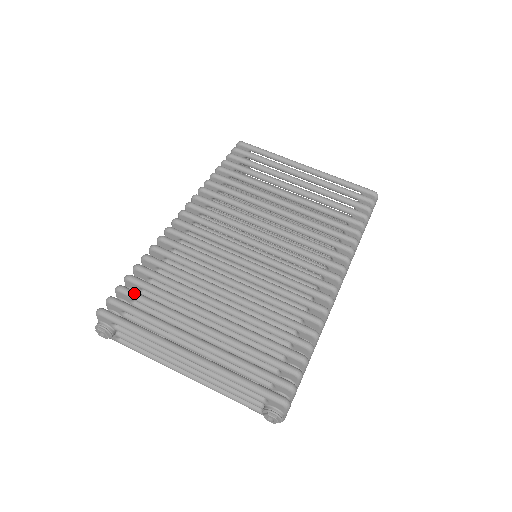
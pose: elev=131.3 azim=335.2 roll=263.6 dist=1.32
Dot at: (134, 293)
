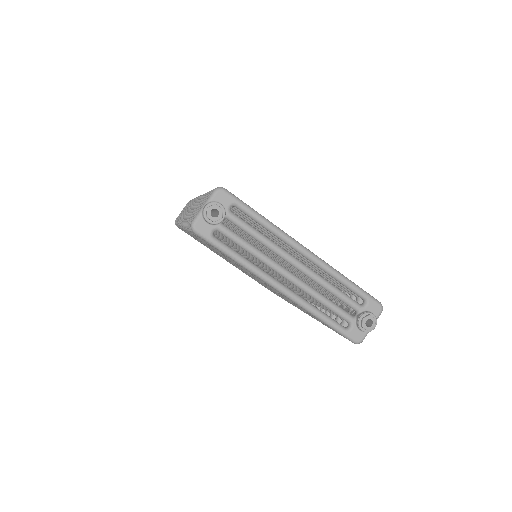
Dot at: occluded
